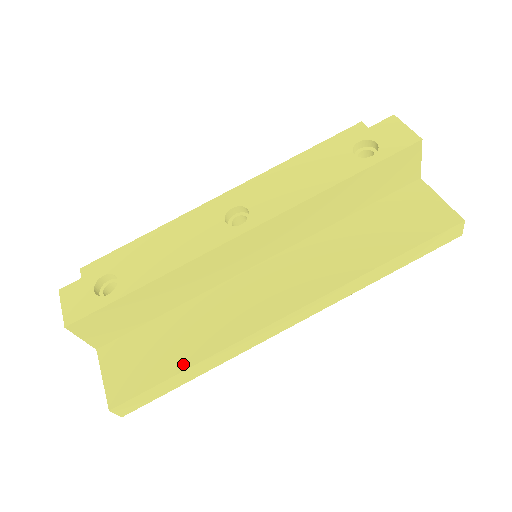
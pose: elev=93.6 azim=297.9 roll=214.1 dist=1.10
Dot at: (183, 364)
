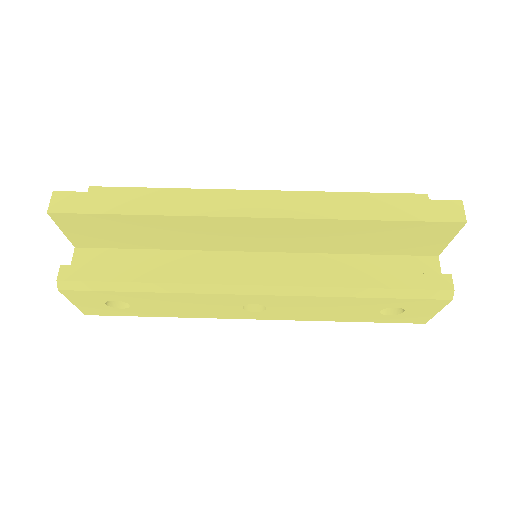
Dot at: (140, 197)
